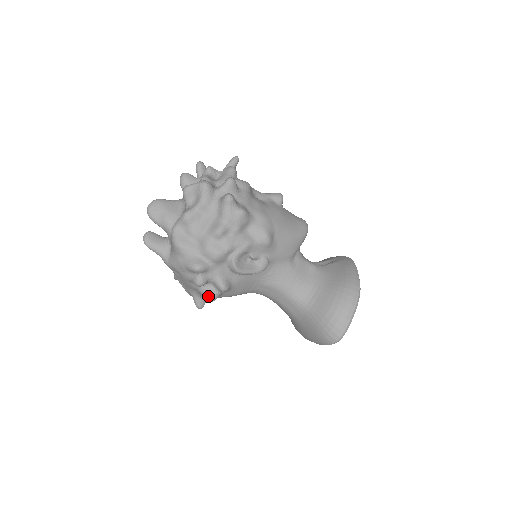
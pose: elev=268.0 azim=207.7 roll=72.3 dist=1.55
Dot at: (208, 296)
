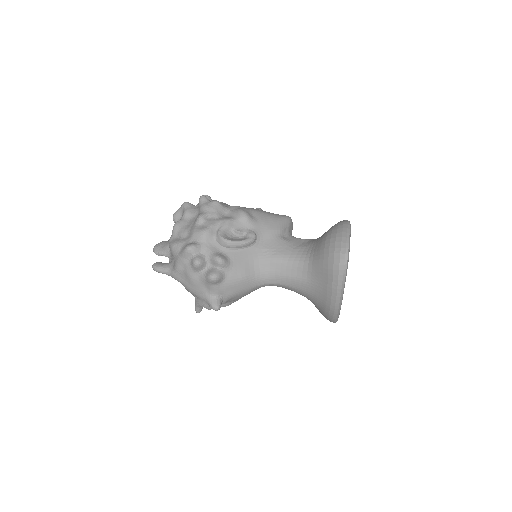
Dot at: (210, 274)
